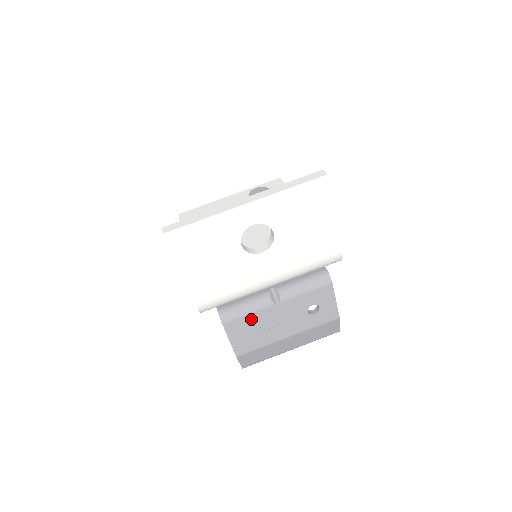
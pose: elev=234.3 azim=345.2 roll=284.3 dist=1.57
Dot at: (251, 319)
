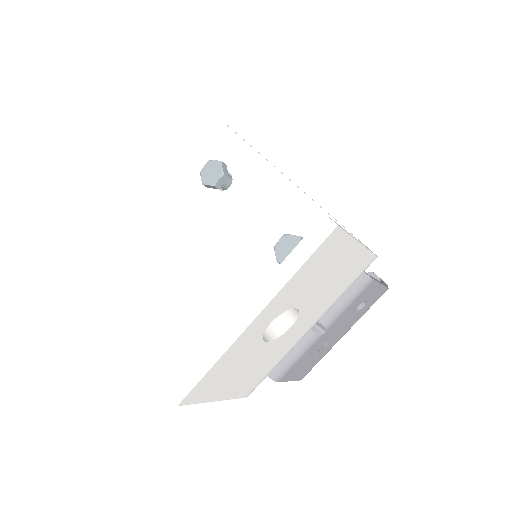
Dot at: (303, 358)
